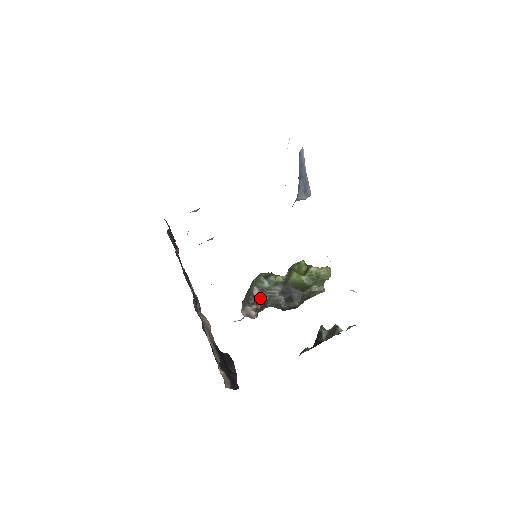
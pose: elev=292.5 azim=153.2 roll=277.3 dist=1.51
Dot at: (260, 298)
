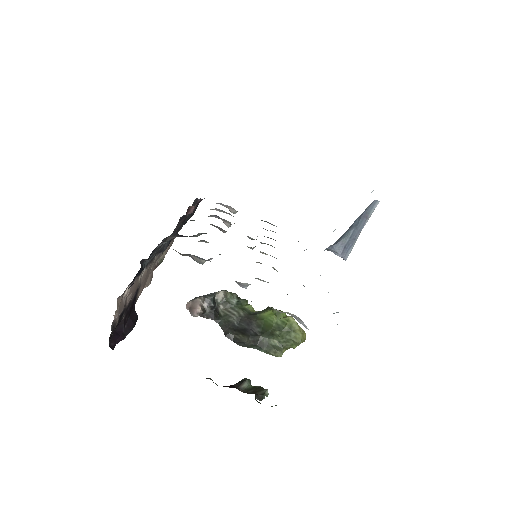
Dot at: (216, 307)
